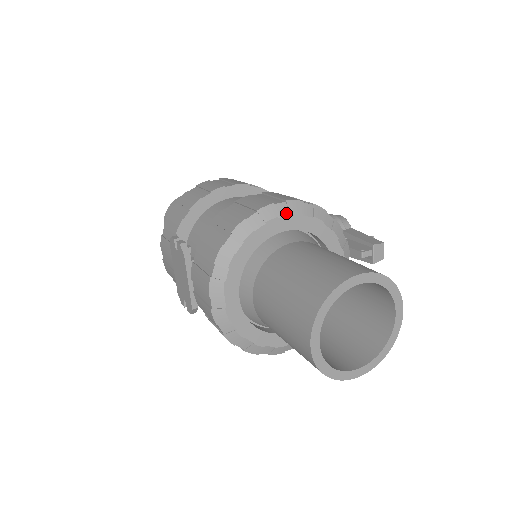
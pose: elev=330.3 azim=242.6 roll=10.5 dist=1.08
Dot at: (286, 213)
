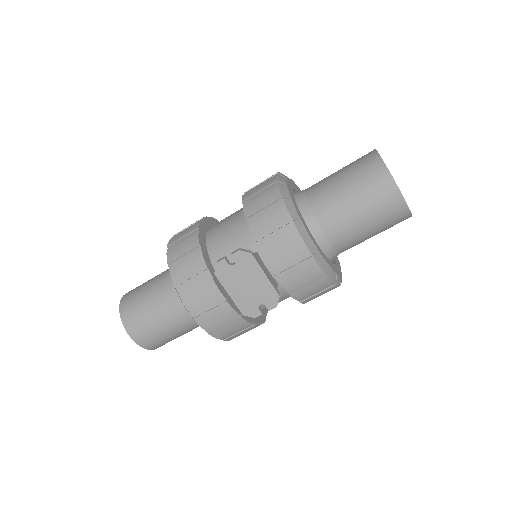
Dot at: (285, 178)
